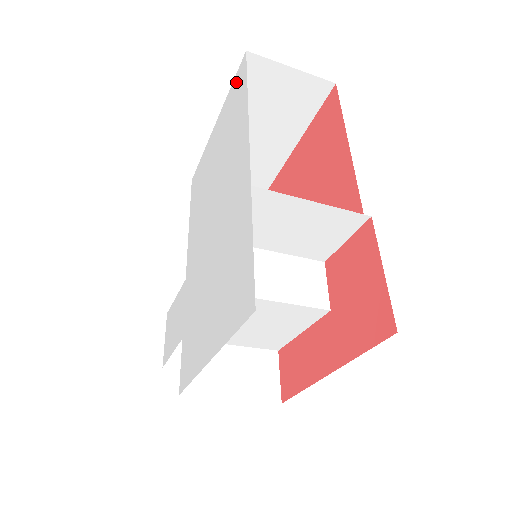
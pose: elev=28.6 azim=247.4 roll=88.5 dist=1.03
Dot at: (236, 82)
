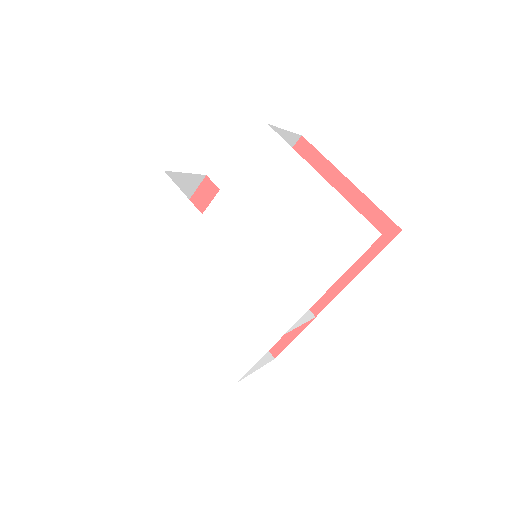
Dot at: (356, 227)
